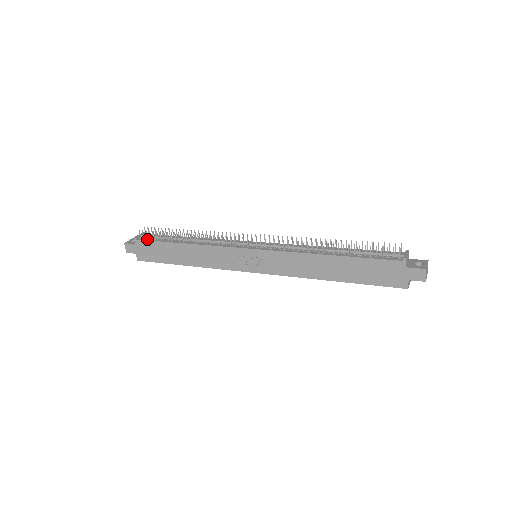
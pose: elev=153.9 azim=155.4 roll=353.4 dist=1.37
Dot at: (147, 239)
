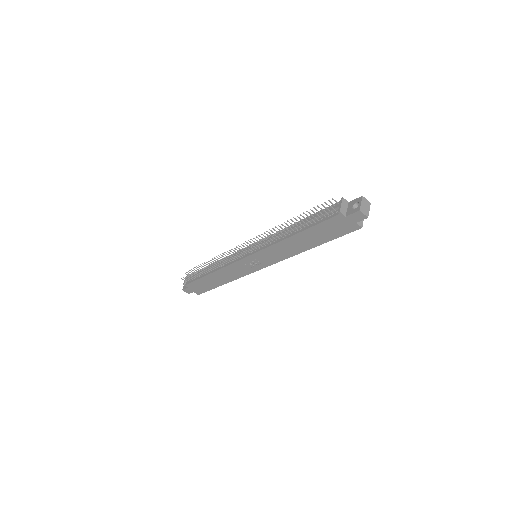
Dot at: (190, 281)
